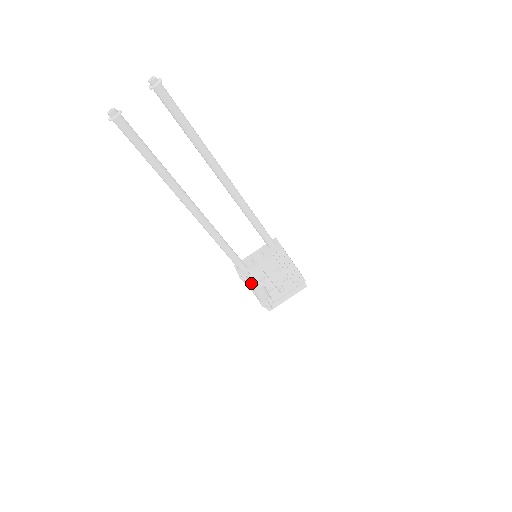
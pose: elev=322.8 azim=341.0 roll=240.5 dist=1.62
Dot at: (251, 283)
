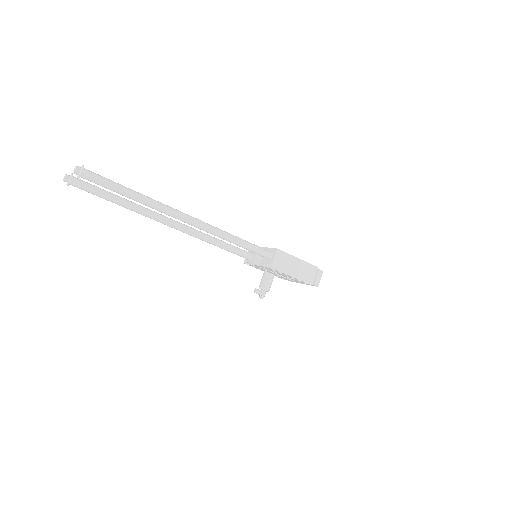
Dot at: (257, 268)
